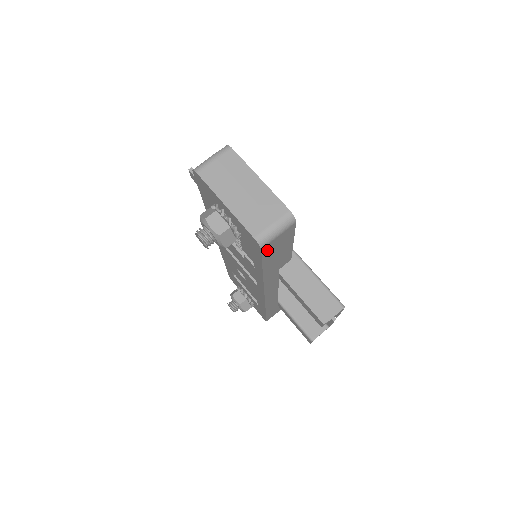
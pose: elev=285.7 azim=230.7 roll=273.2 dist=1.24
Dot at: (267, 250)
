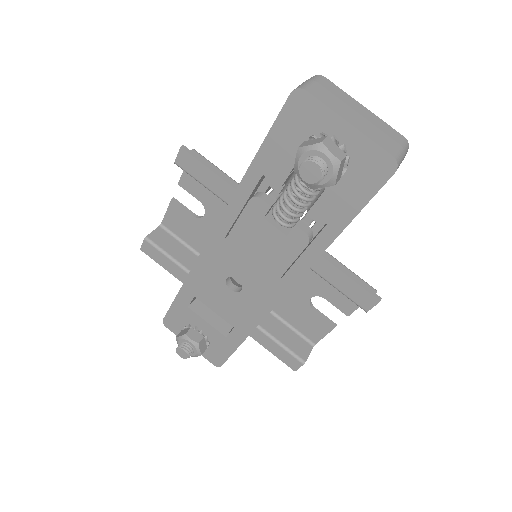
Dot at: (385, 183)
